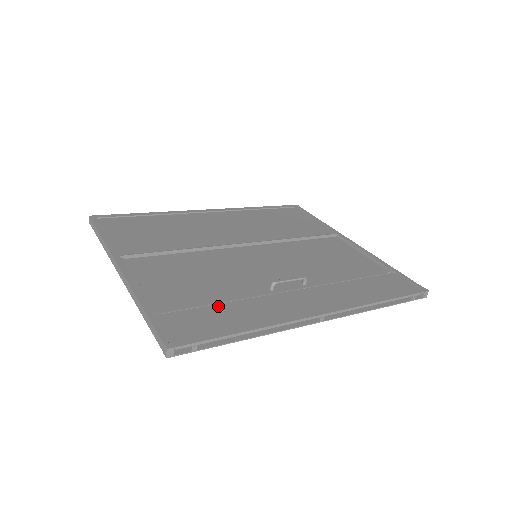
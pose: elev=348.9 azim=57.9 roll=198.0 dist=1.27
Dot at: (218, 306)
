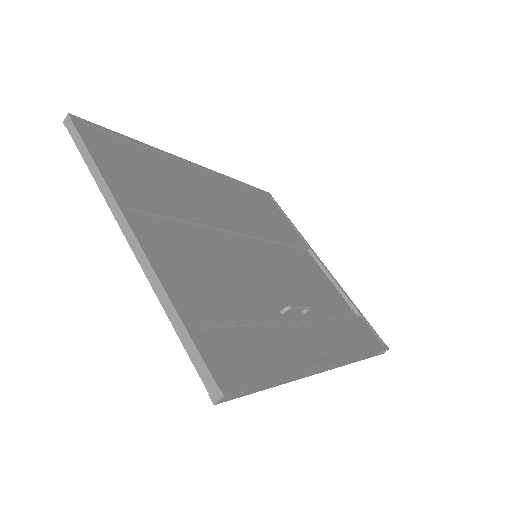
Dot at: (249, 329)
